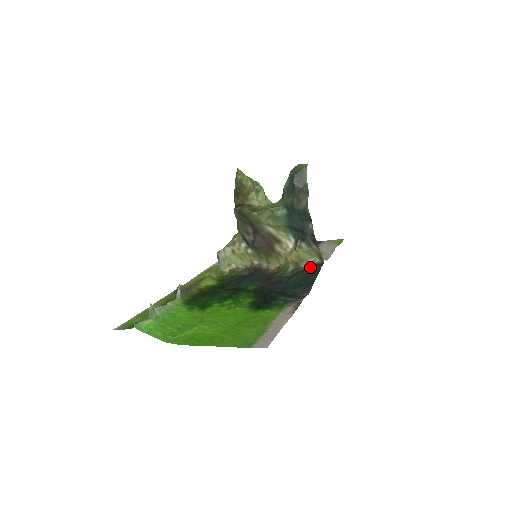
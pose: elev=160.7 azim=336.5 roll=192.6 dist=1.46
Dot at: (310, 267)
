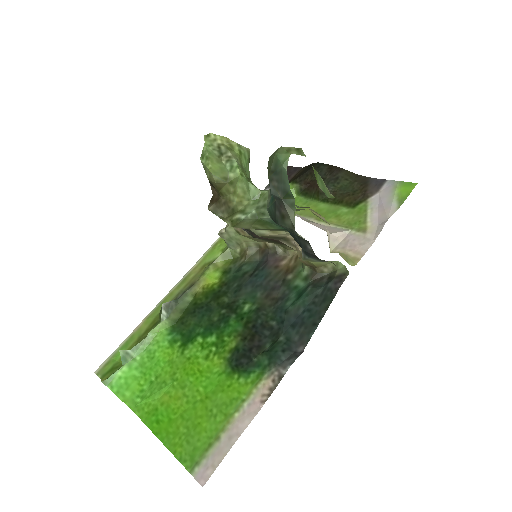
Dot at: (329, 277)
